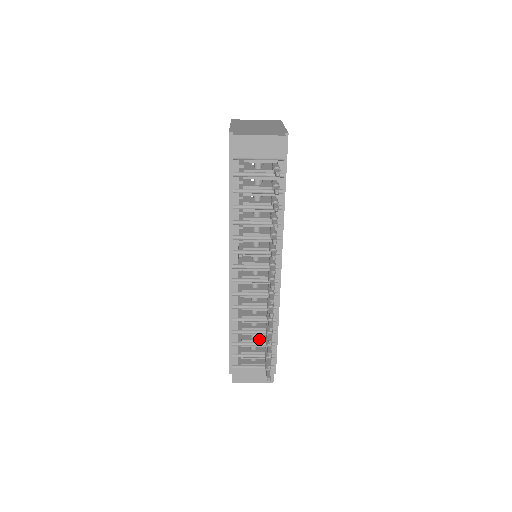
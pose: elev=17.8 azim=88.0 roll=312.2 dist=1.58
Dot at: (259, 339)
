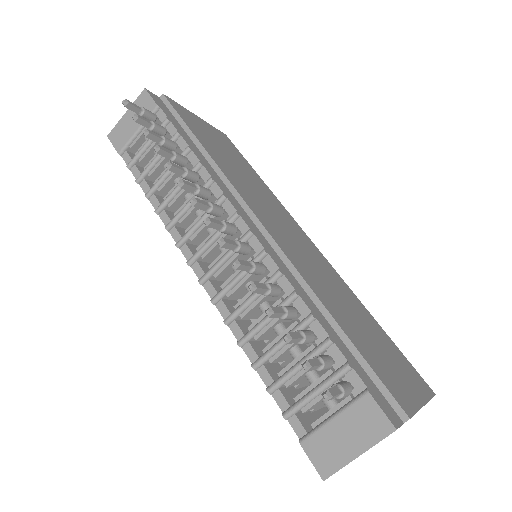
Dot at: (303, 352)
